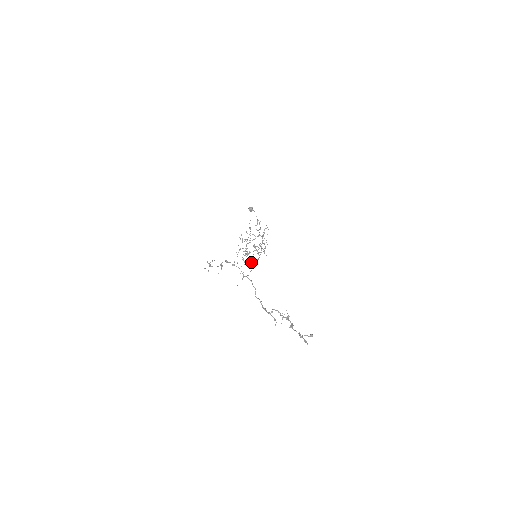
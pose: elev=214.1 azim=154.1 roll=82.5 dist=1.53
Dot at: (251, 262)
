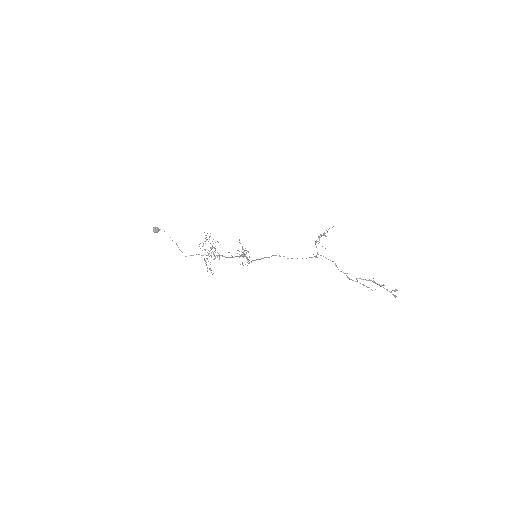
Dot at: (276, 255)
